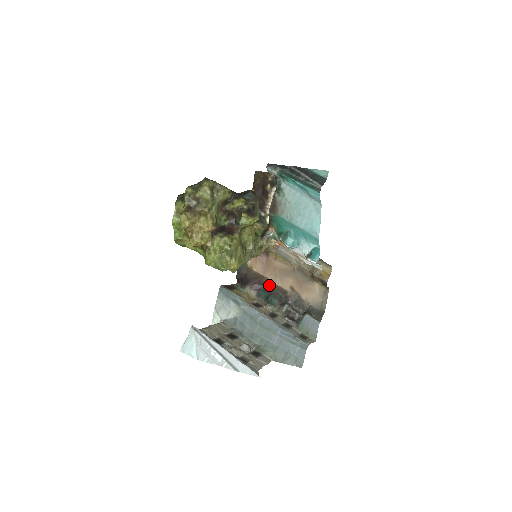
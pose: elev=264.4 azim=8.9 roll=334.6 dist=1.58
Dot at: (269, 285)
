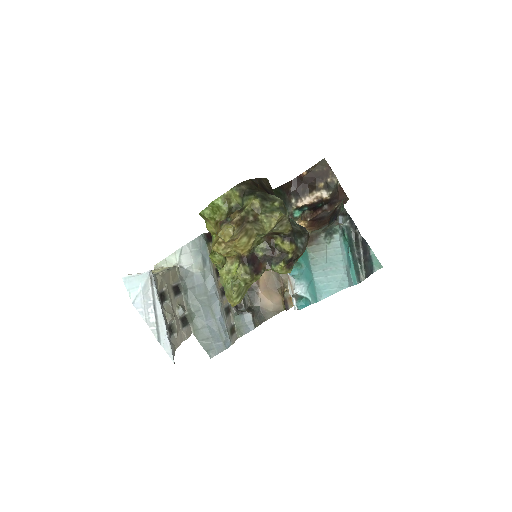
Dot at: occluded
